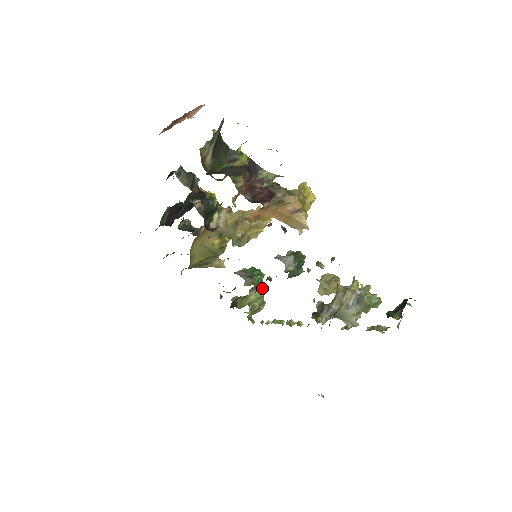
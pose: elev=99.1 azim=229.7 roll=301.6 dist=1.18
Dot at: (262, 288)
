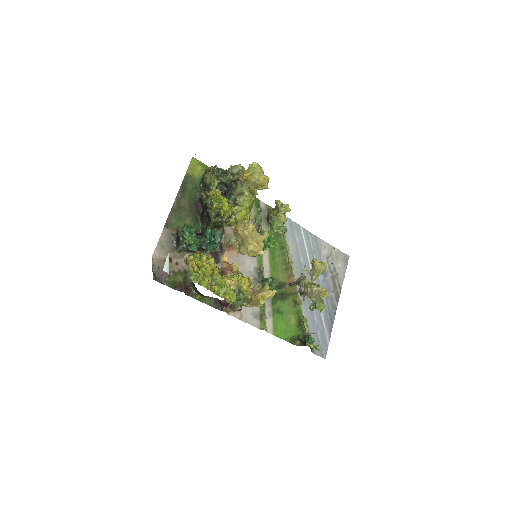
Dot at: (280, 235)
